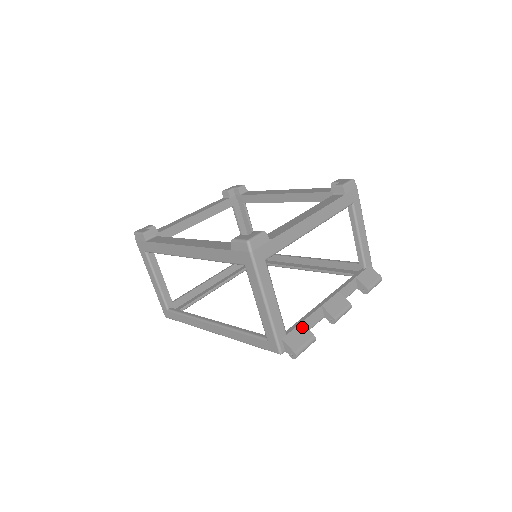
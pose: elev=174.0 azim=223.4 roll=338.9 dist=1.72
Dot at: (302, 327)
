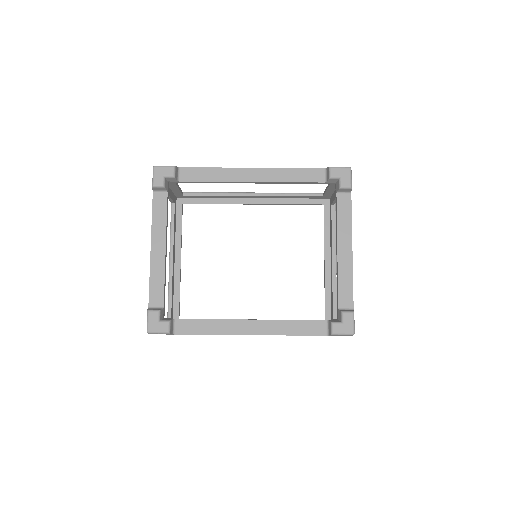
Dot at: occluded
